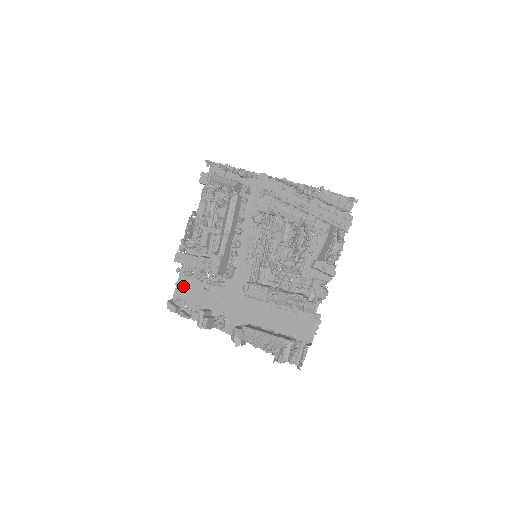
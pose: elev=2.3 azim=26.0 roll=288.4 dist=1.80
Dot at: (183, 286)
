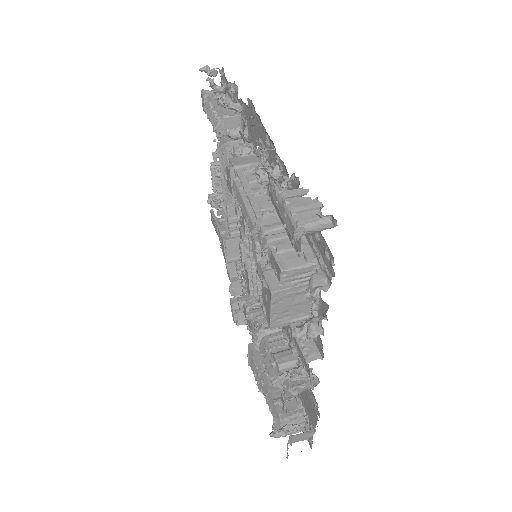
Dot at: occluded
